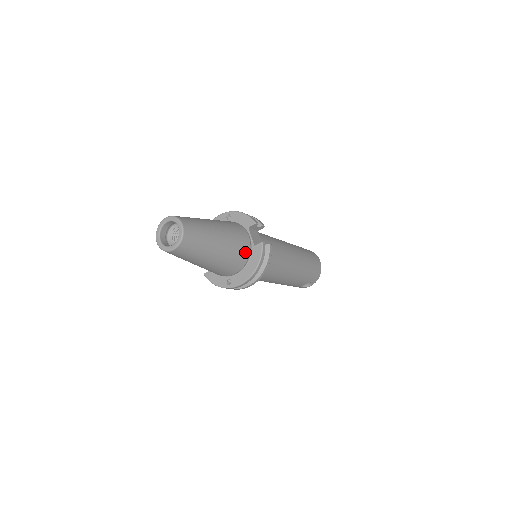
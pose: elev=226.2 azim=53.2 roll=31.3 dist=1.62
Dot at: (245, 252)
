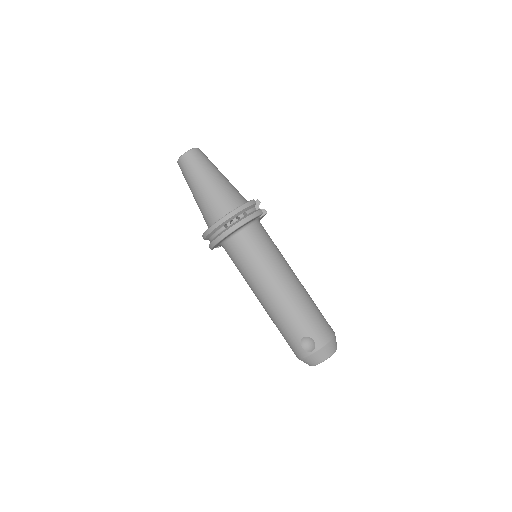
Dot at: (236, 200)
